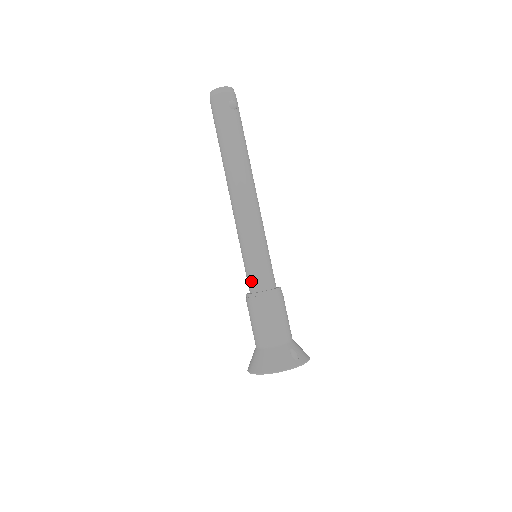
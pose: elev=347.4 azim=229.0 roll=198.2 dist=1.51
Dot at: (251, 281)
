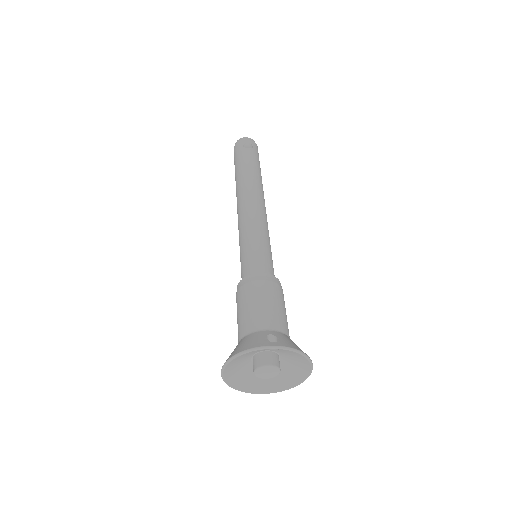
Dot at: (241, 275)
